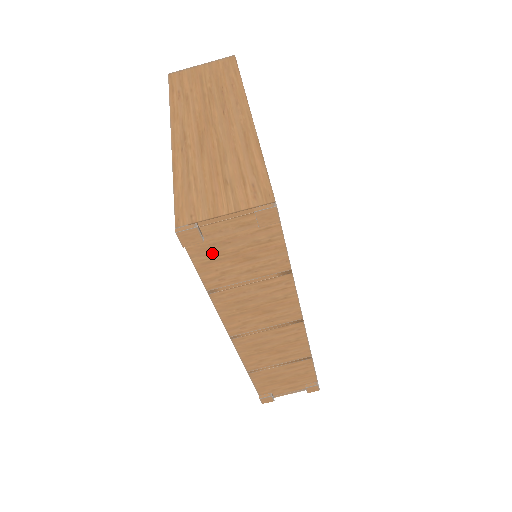
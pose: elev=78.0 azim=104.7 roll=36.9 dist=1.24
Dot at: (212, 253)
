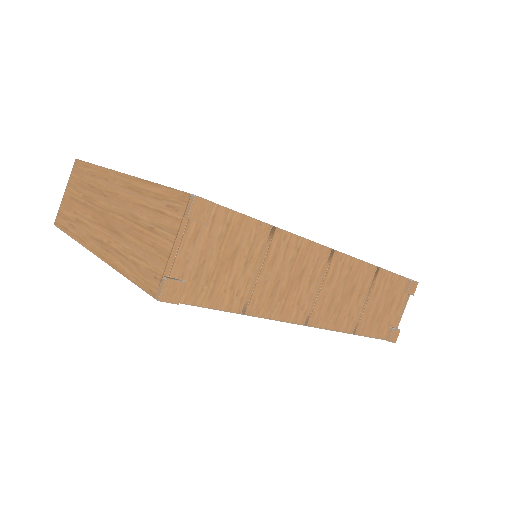
Dot at: (204, 284)
